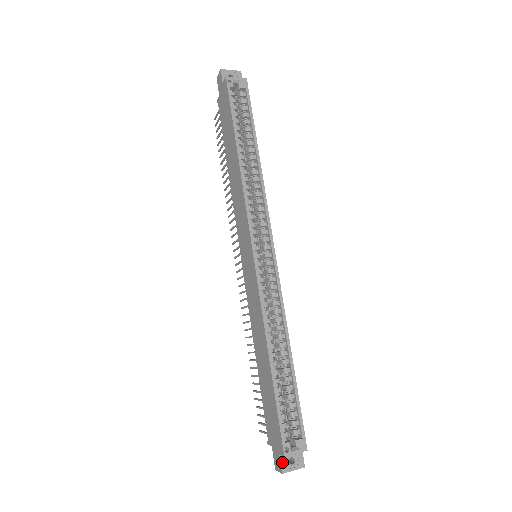
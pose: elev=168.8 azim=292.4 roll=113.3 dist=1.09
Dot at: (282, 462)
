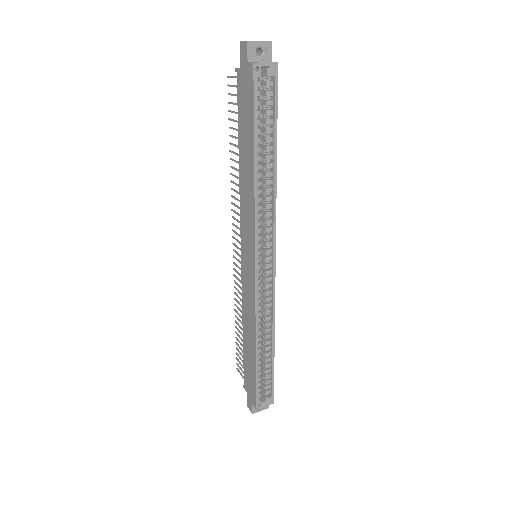
Dot at: (253, 407)
